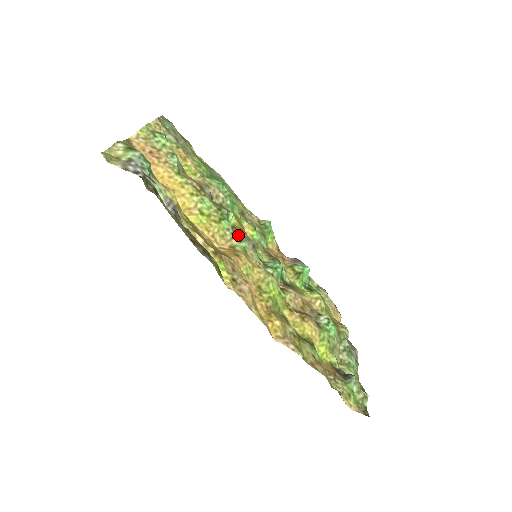
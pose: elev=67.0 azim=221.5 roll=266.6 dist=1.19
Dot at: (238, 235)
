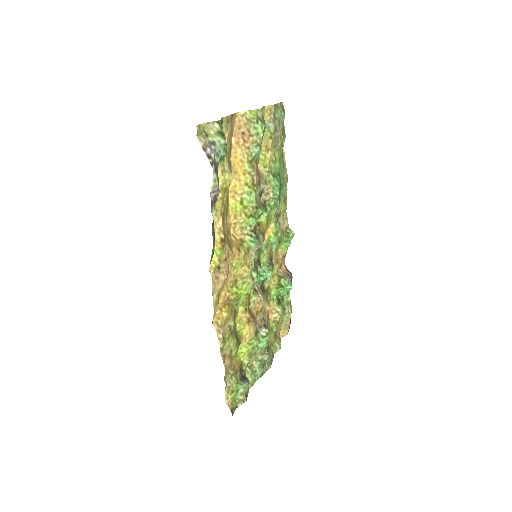
Dot at: (254, 235)
